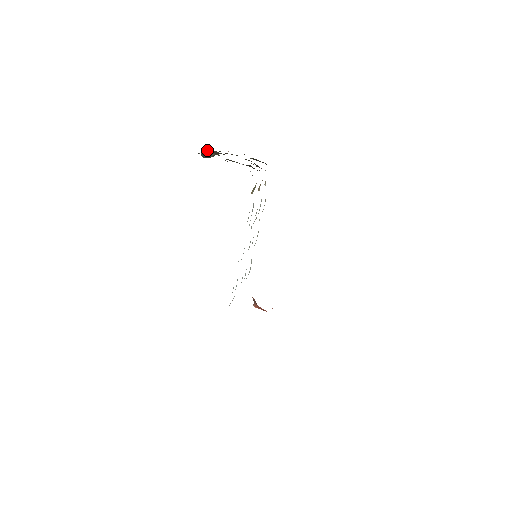
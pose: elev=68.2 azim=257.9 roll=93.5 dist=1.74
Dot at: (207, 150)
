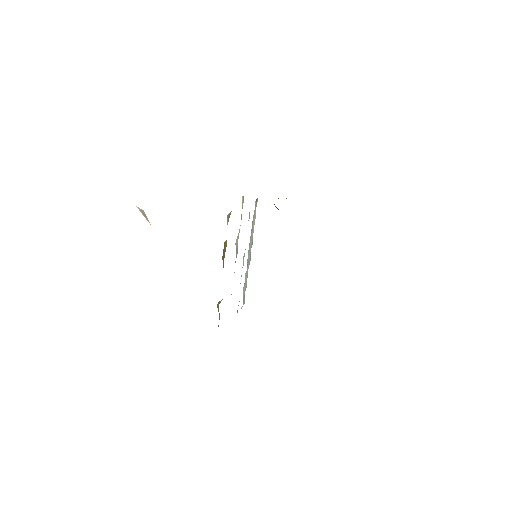
Dot at: occluded
